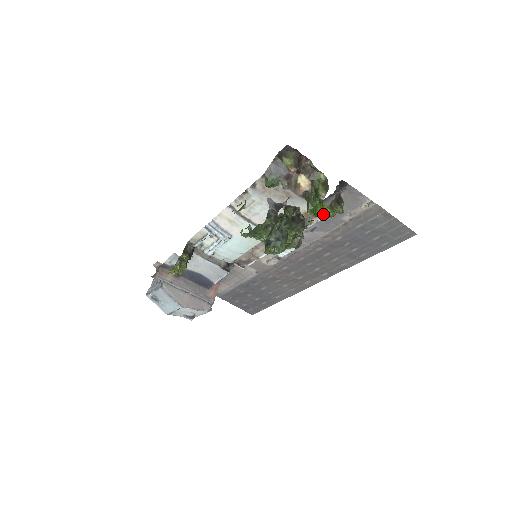
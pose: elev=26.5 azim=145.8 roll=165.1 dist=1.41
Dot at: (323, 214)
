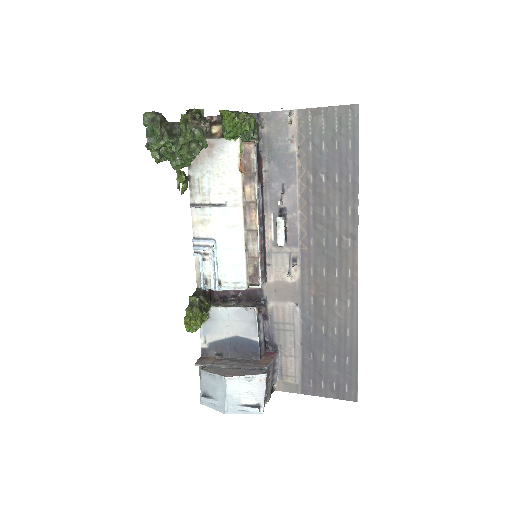
Dot at: (230, 123)
